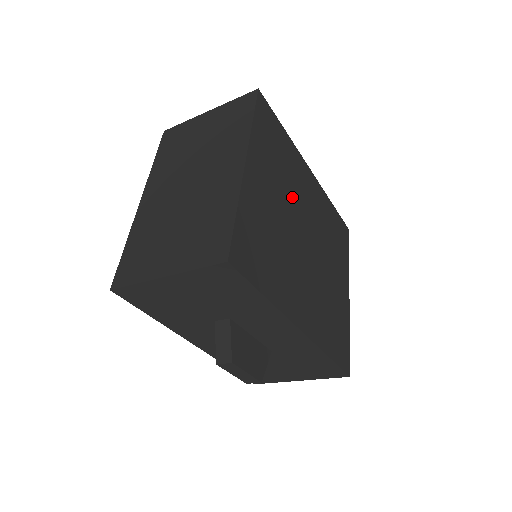
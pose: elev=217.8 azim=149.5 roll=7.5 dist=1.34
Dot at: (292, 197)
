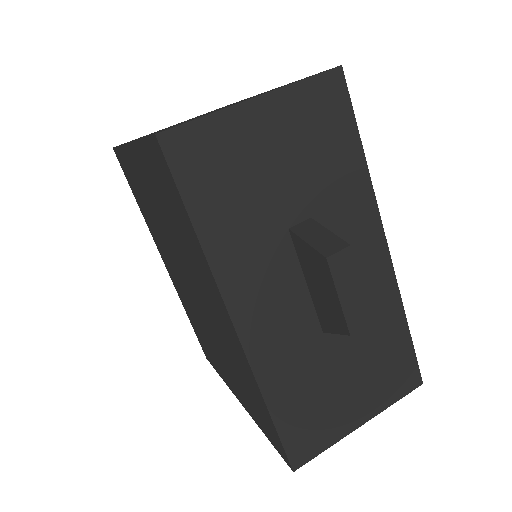
Dot at: occluded
